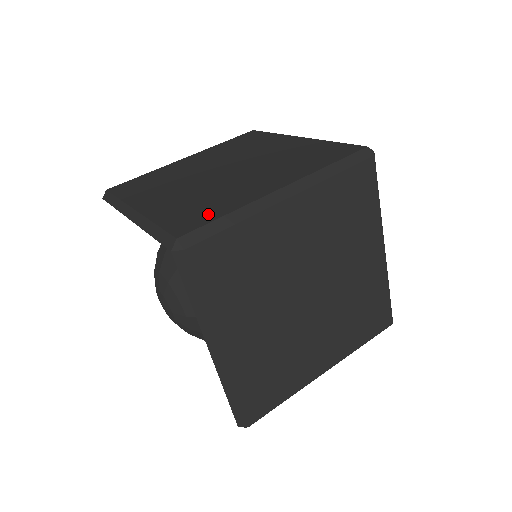
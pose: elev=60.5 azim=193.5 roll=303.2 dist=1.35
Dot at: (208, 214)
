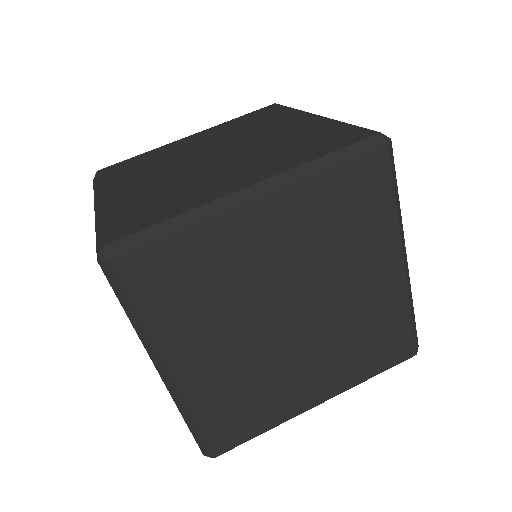
Dot at: (154, 215)
